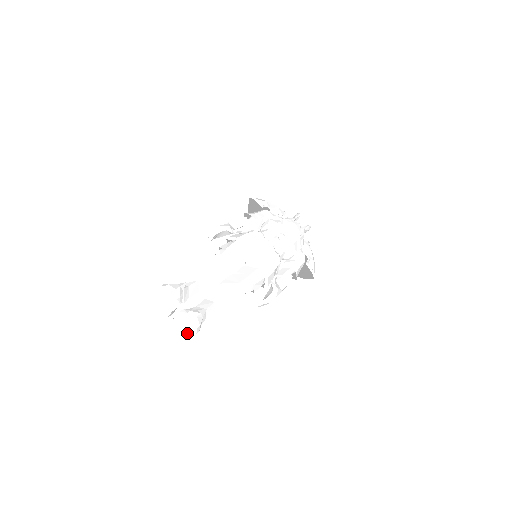
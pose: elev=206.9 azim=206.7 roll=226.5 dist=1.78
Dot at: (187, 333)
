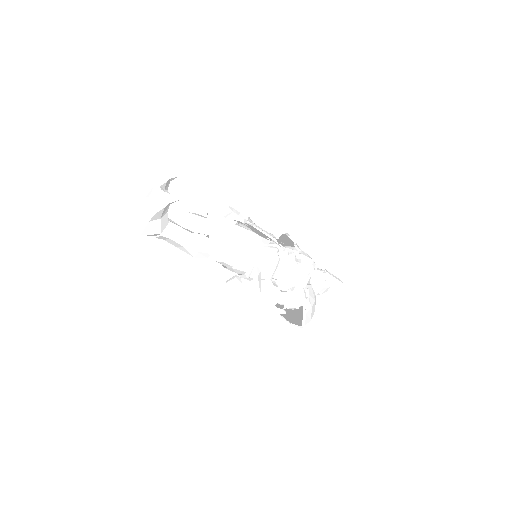
Dot at: (143, 218)
